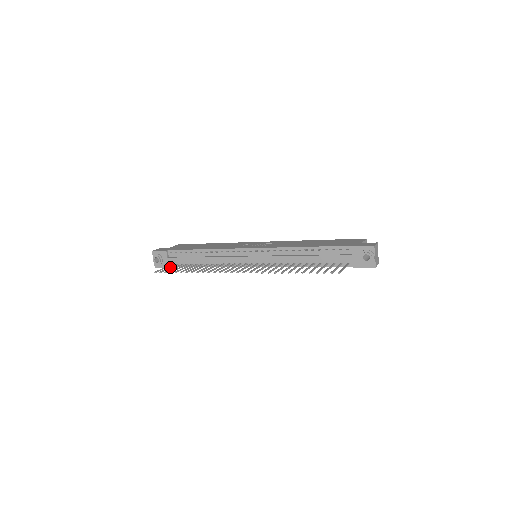
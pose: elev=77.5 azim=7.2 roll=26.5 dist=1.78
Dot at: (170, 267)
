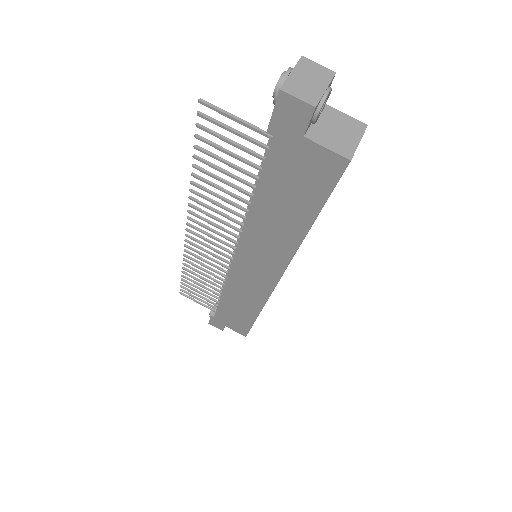
Dot at: (201, 299)
